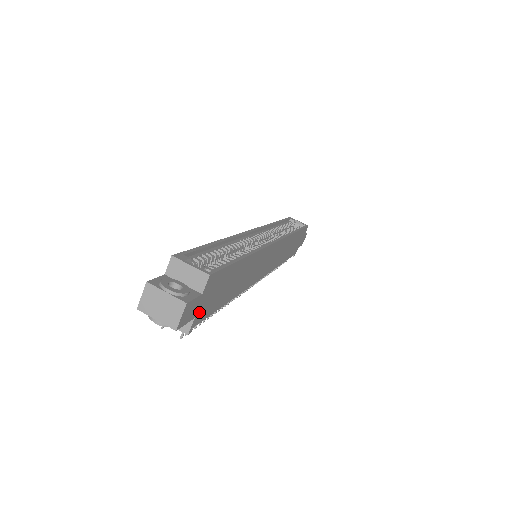
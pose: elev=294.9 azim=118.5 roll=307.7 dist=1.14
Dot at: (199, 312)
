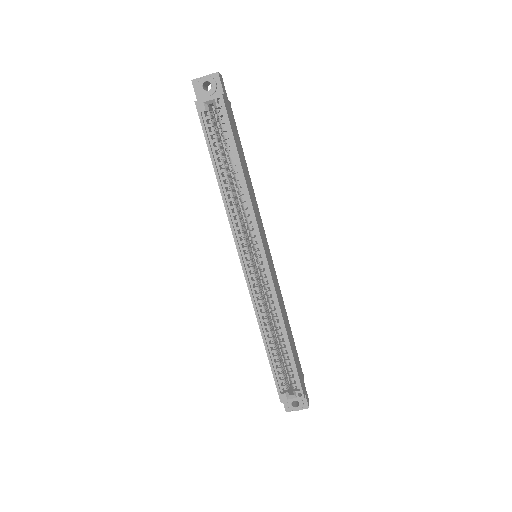
Dot at: (302, 378)
